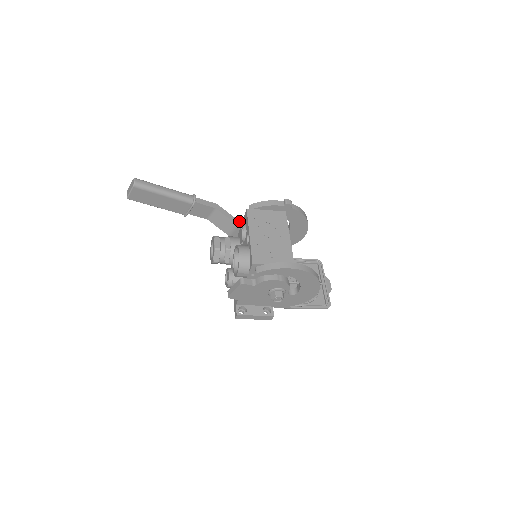
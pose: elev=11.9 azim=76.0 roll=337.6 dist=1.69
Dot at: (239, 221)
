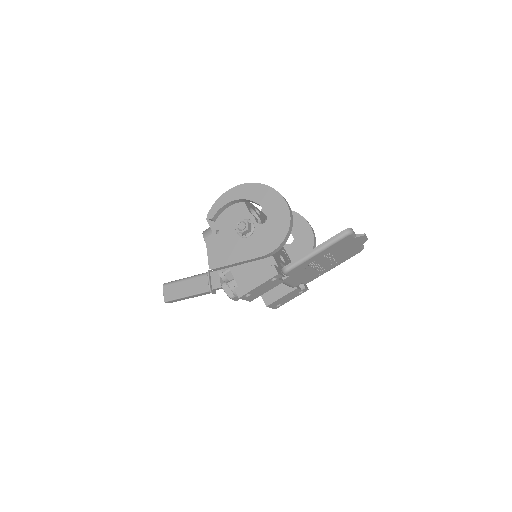
Dot at: occluded
